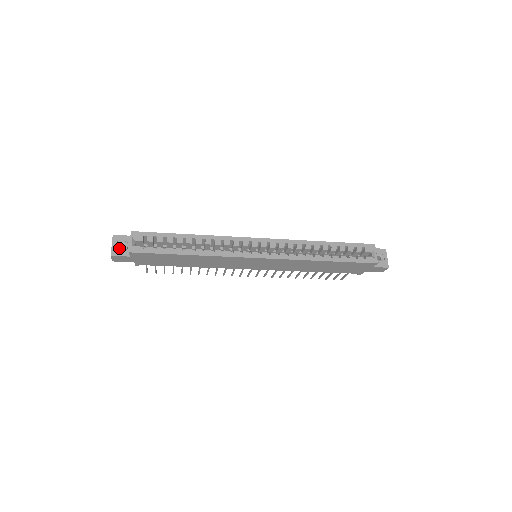
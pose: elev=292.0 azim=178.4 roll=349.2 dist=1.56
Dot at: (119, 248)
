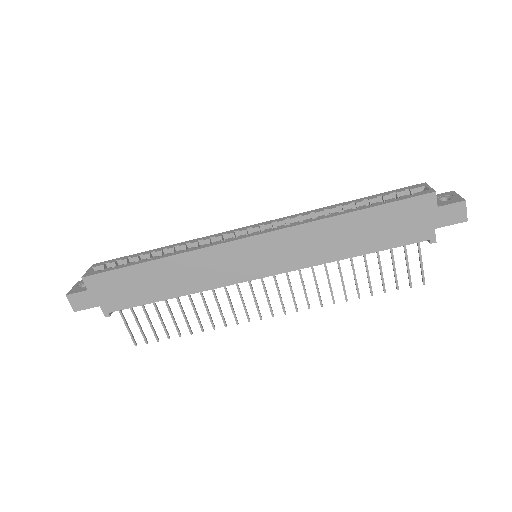
Dot at: (79, 288)
